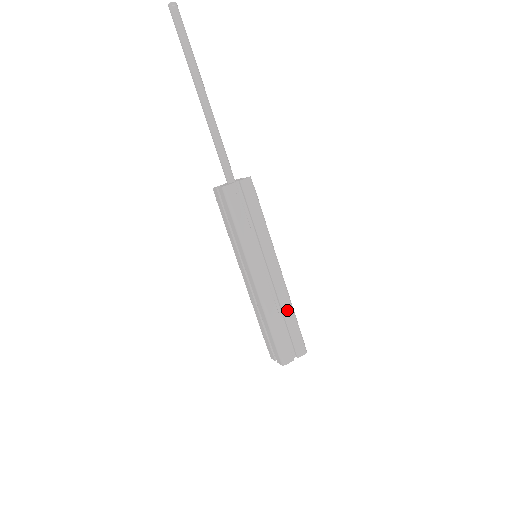
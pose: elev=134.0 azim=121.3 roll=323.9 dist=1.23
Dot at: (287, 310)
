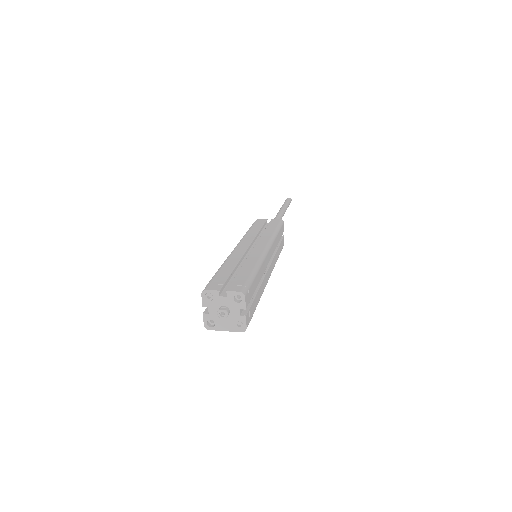
Dot at: (250, 264)
